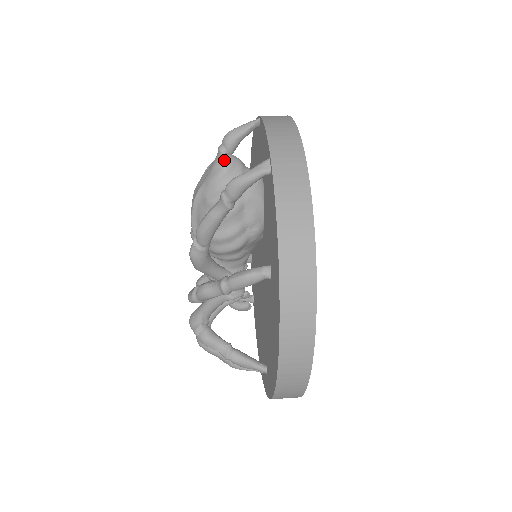
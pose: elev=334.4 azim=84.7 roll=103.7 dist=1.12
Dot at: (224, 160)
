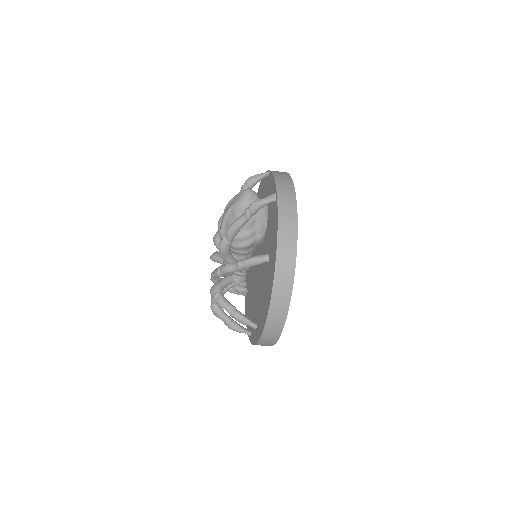
Dot at: (248, 192)
